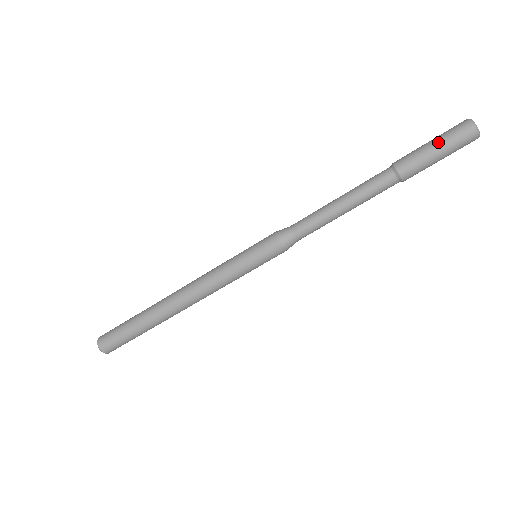
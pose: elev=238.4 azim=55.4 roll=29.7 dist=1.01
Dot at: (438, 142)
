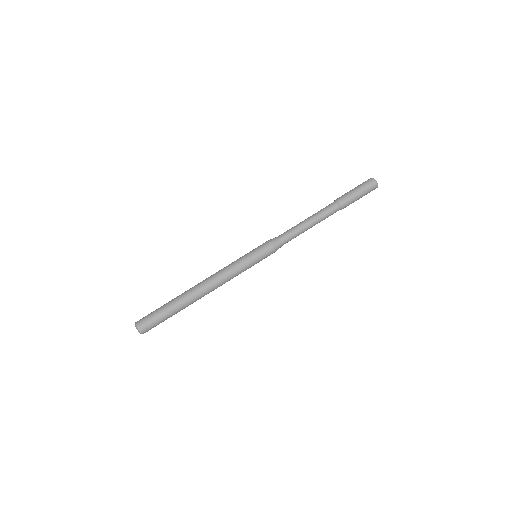
Dot at: occluded
